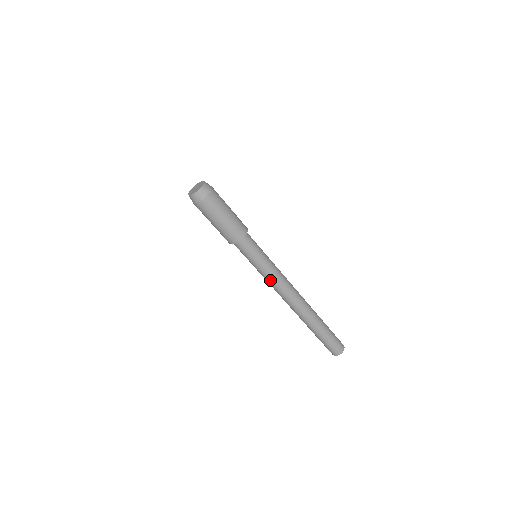
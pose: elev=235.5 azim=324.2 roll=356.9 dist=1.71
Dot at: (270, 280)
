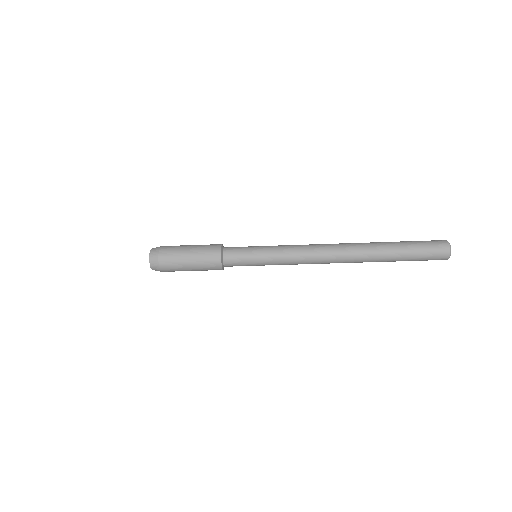
Dot at: (288, 264)
